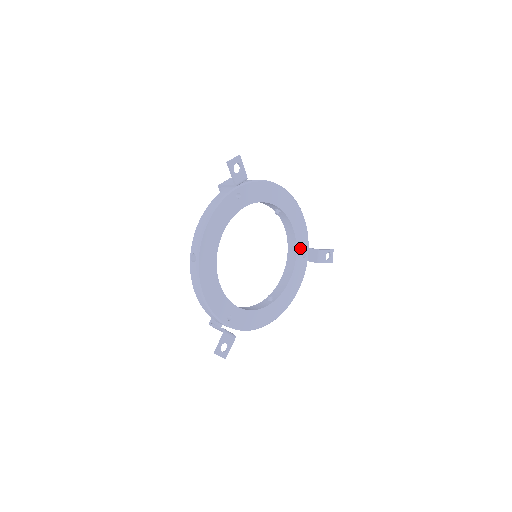
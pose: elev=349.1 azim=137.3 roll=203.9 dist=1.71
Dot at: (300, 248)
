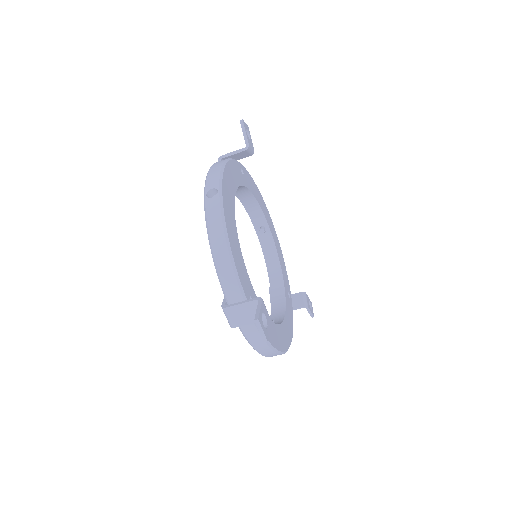
Dot at: (285, 283)
